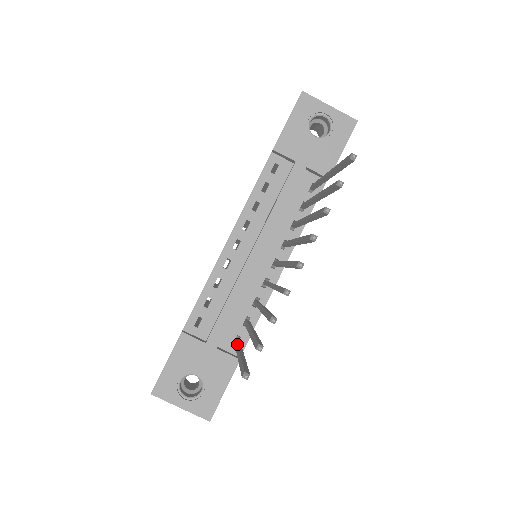
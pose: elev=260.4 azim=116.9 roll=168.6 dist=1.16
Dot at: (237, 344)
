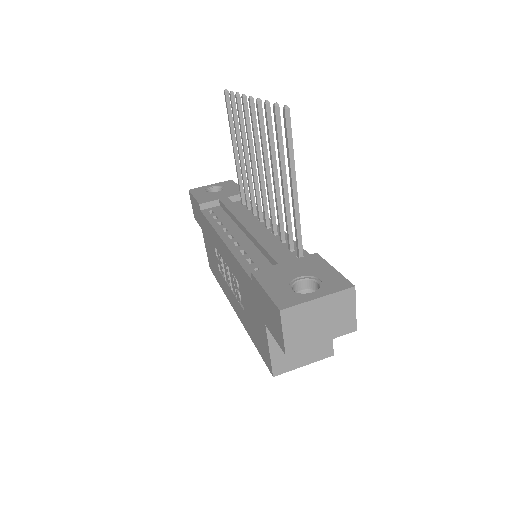
Dot at: (294, 225)
